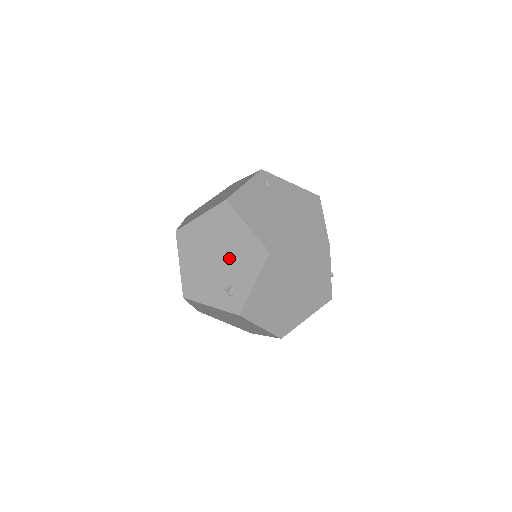
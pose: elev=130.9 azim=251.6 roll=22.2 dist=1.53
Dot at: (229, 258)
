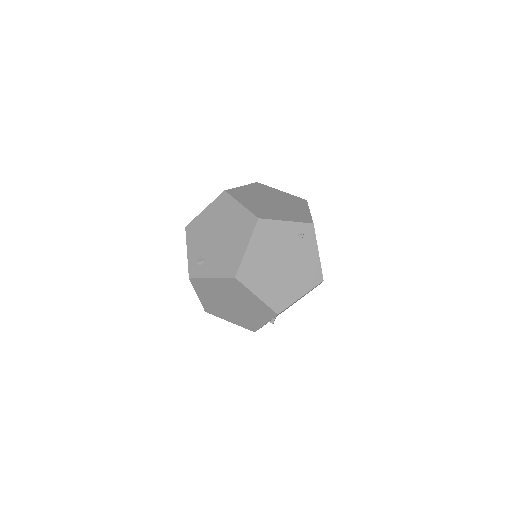
Dot at: (221, 247)
